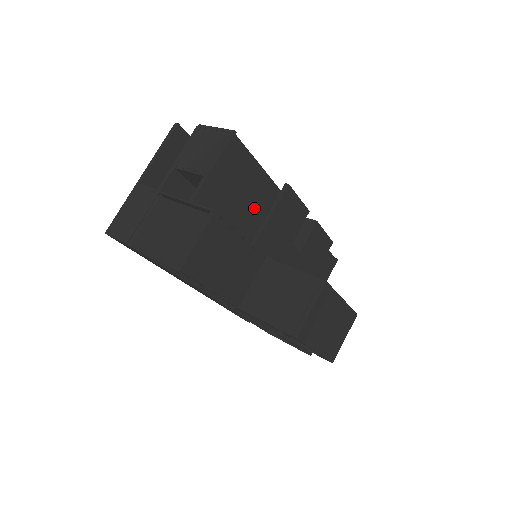
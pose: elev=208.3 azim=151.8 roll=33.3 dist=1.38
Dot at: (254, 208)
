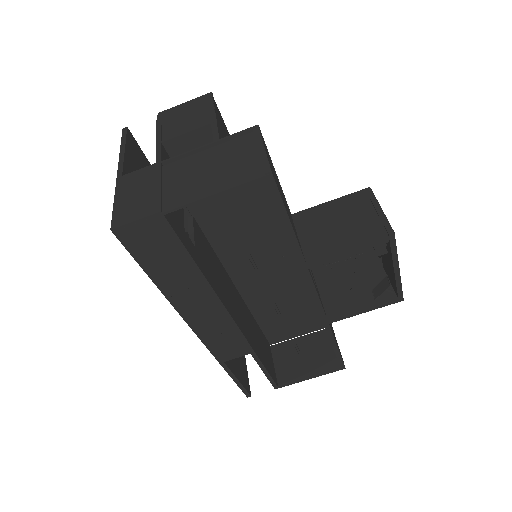
Dot at: occluded
